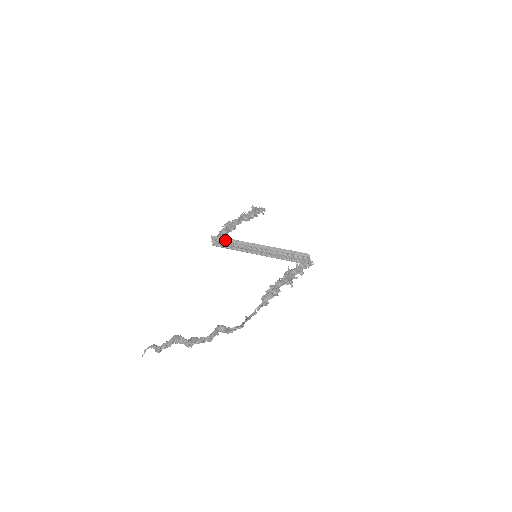
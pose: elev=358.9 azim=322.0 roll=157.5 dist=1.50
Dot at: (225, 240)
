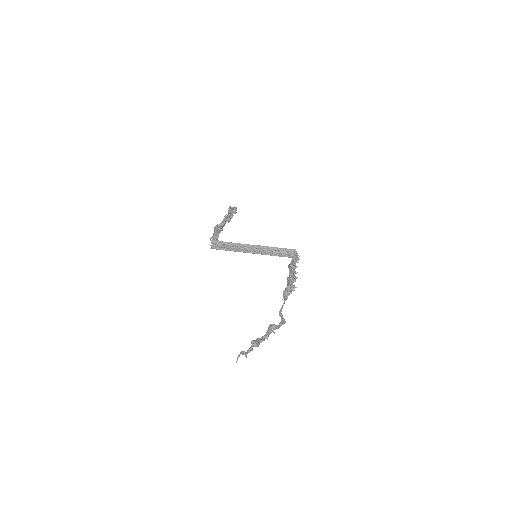
Dot at: (224, 243)
